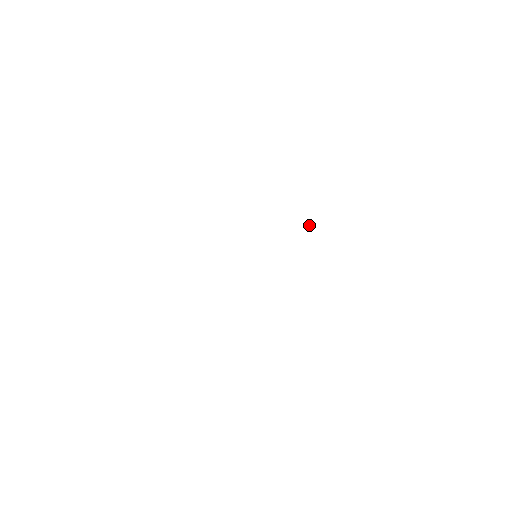
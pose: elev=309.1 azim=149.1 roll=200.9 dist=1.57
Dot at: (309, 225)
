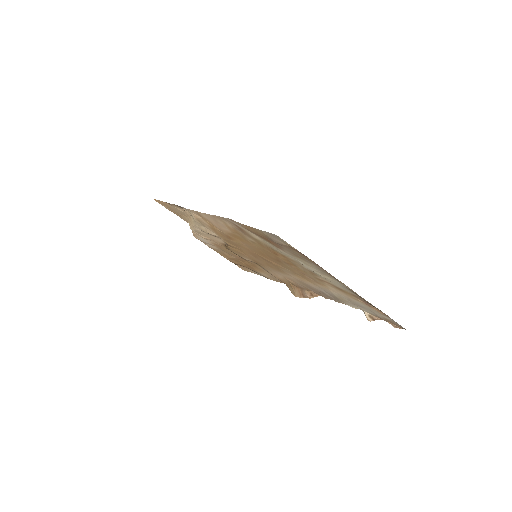
Dot at: (306, 289)
